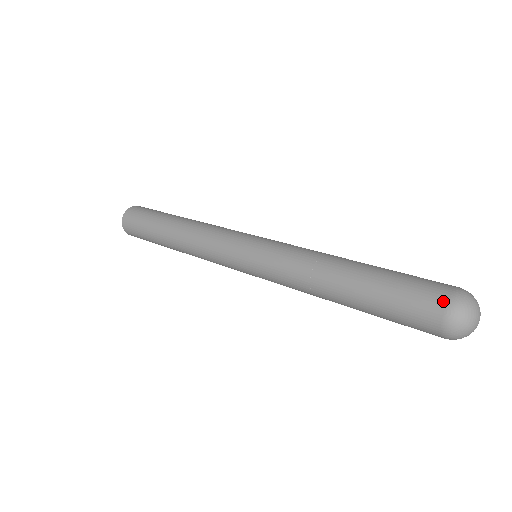
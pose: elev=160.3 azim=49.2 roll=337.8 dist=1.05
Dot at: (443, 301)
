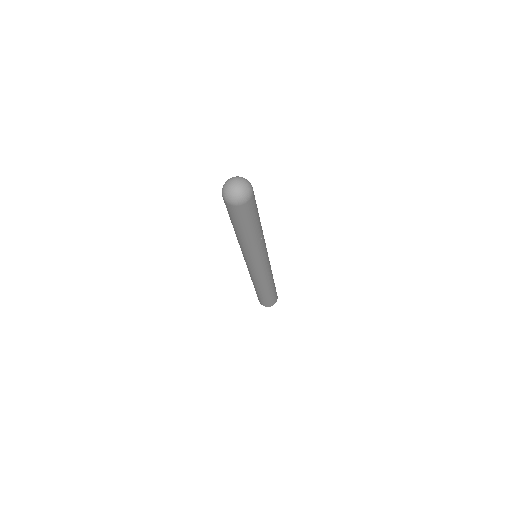
Dot at: occluded
